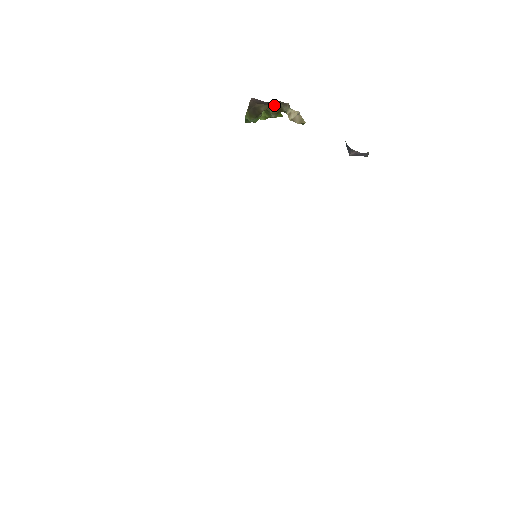
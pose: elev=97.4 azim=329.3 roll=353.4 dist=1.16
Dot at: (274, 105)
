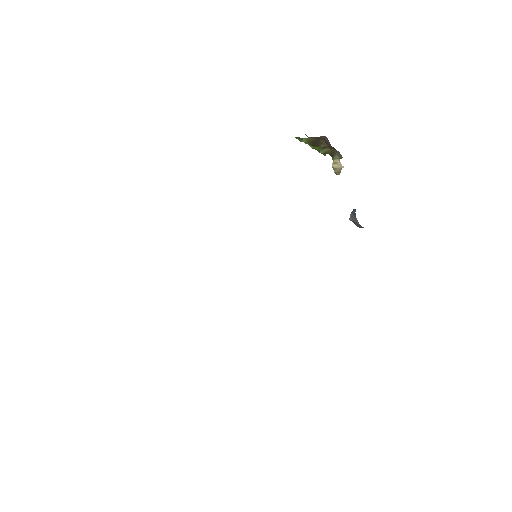
Dot at: (332, 149)
